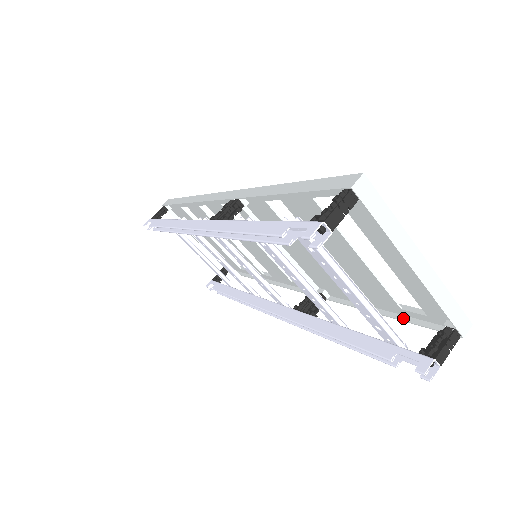
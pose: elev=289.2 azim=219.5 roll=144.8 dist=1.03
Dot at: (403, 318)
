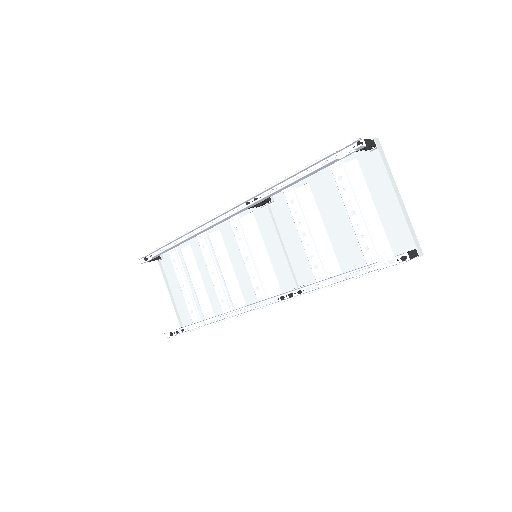
Dot at: occluded
